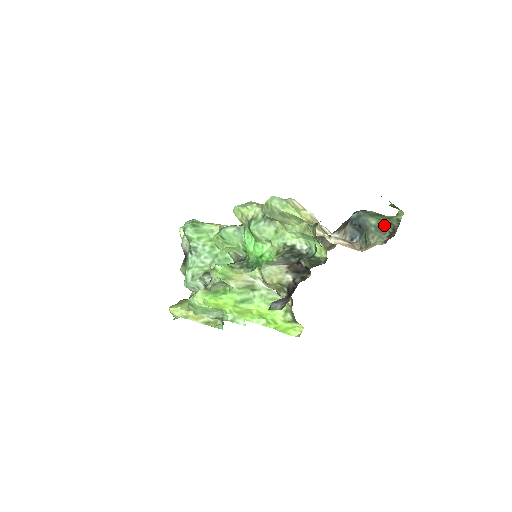
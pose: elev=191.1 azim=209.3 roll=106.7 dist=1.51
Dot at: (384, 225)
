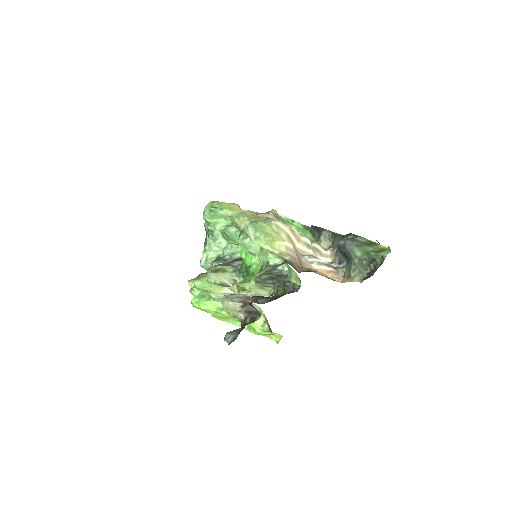
Dot at: (368, 259)
